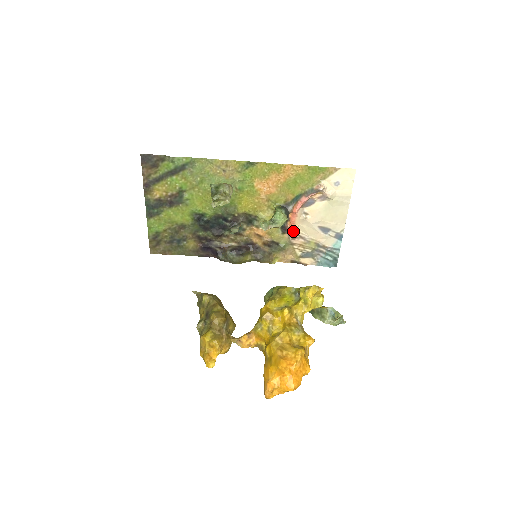
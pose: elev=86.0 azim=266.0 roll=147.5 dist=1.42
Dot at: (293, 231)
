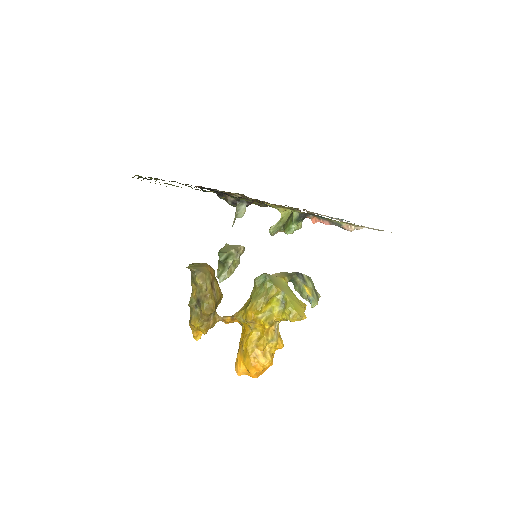
Dot at: occluded
